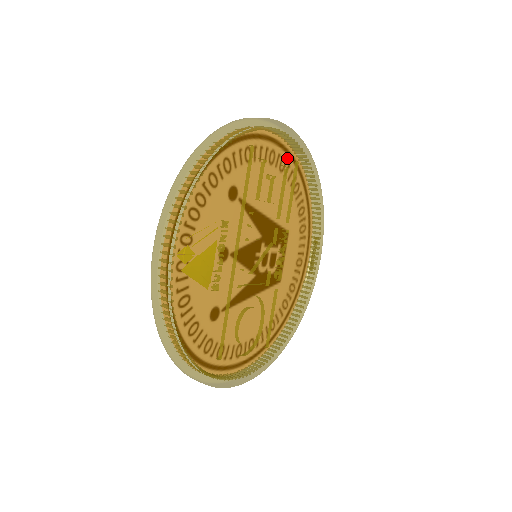
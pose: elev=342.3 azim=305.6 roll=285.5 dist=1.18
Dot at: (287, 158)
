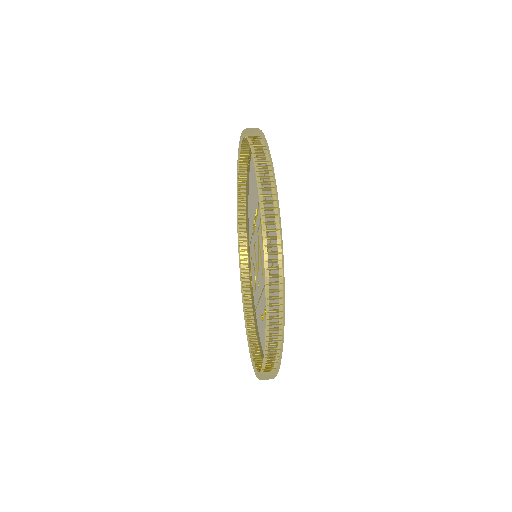
Dot at: occluded
